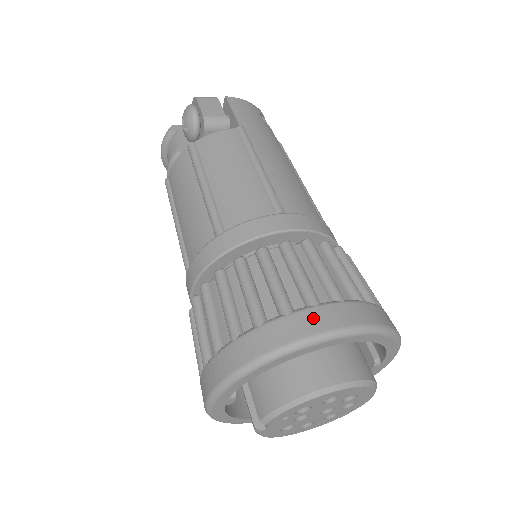
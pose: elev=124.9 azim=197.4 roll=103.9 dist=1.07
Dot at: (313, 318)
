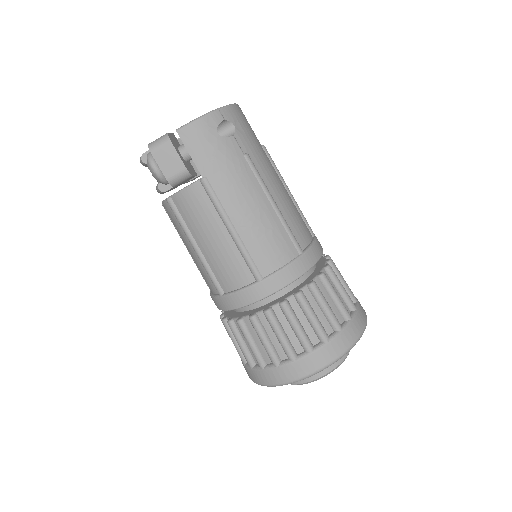
Dot at: (292, 370)
